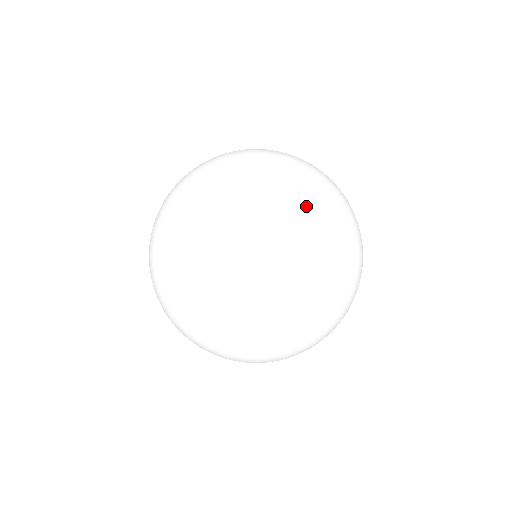
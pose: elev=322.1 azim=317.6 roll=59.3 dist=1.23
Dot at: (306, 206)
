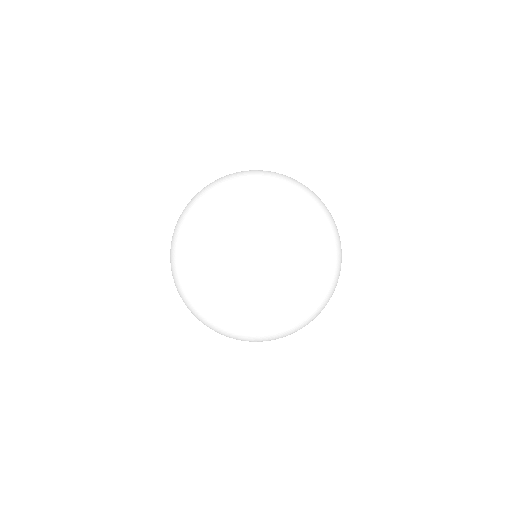
Dot at: (278, 266)
